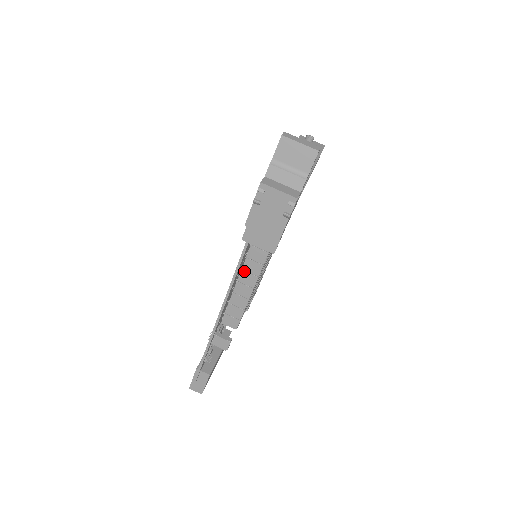
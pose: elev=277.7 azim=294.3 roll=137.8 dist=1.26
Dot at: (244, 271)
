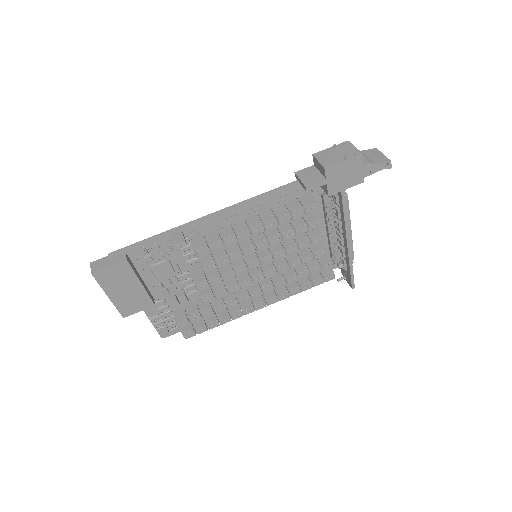
Dot at: (258, 215)
